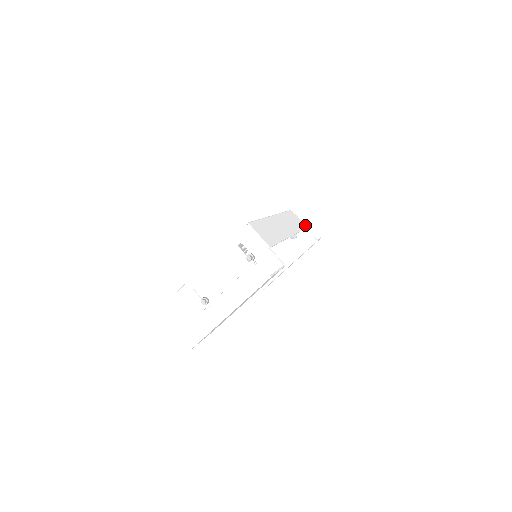
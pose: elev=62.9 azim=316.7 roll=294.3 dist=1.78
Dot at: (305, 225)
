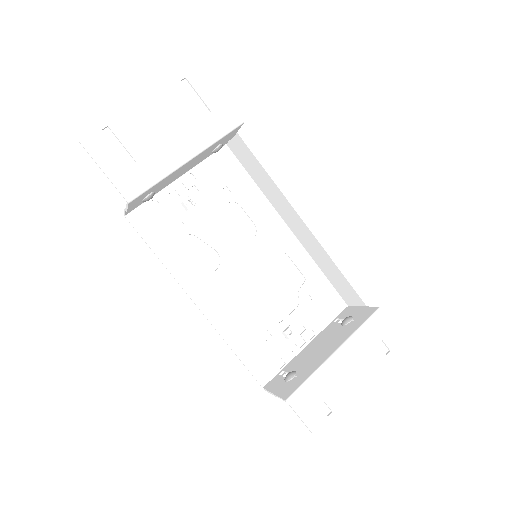
Dot at: occluded
